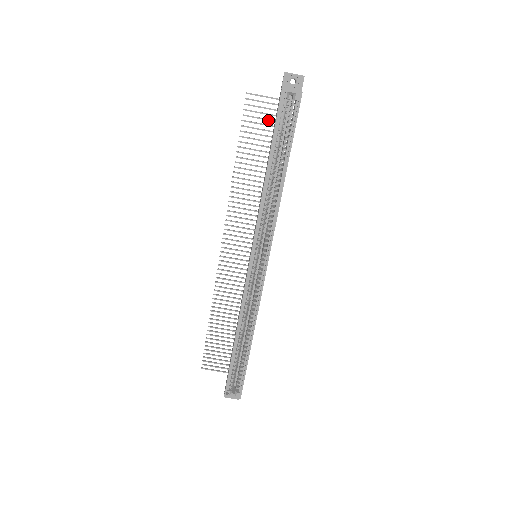
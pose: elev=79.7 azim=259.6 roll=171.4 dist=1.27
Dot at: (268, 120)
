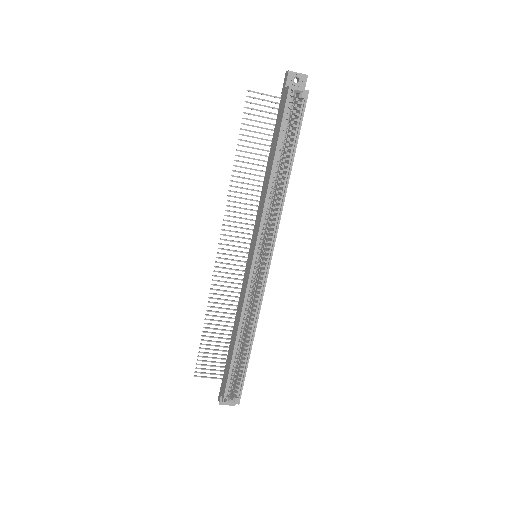
Dot at: (269, 118)
